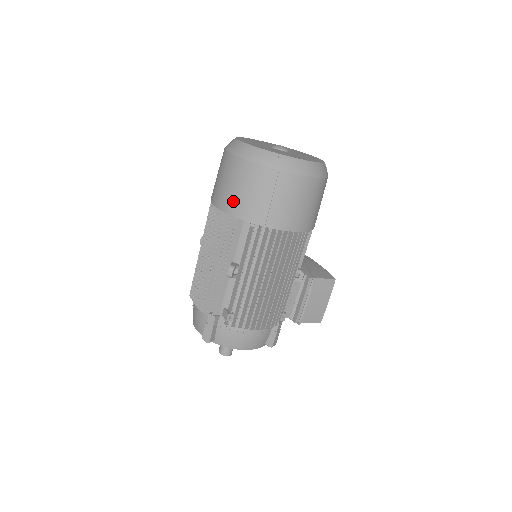
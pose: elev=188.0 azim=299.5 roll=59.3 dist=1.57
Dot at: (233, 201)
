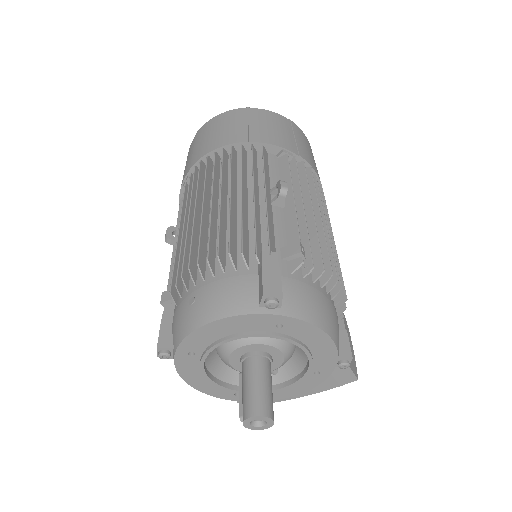
Dot at: (250, 133)
